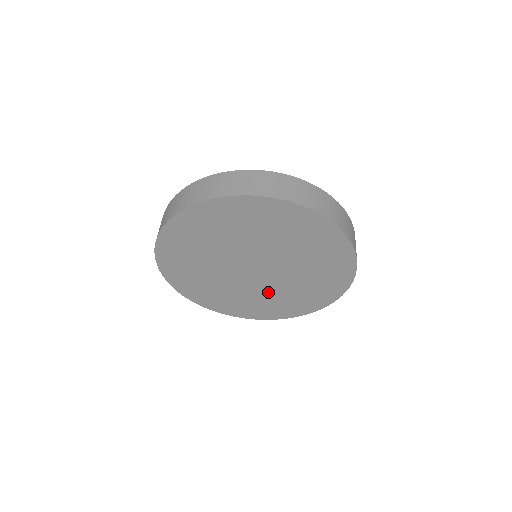
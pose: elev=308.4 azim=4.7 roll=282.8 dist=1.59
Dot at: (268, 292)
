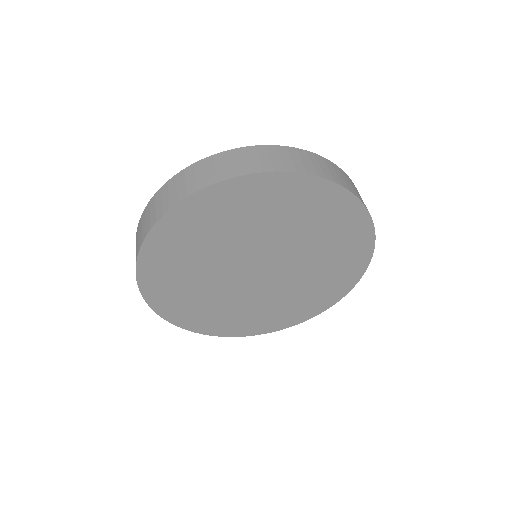
Dot at: (292, 288)
